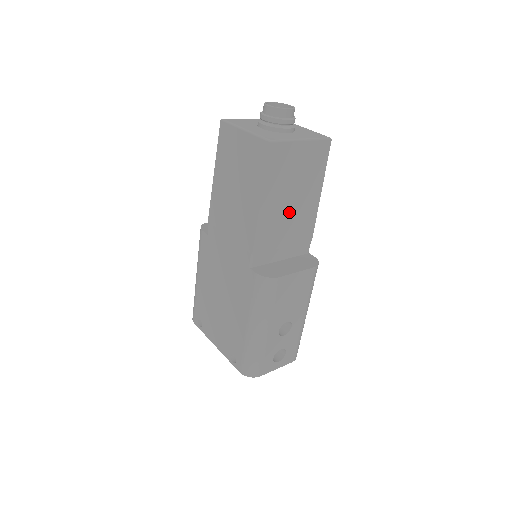
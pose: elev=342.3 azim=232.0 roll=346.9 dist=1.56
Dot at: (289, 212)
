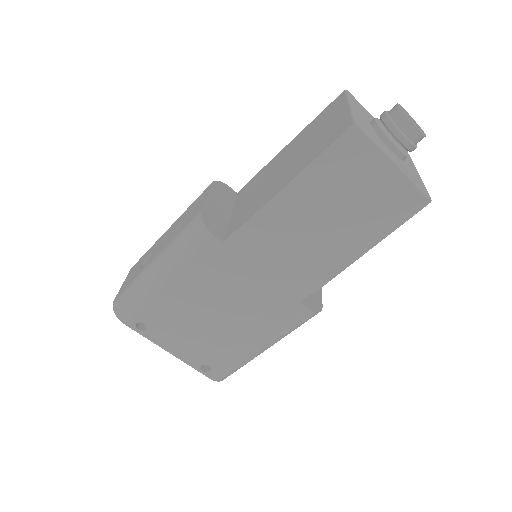
Dot at: occluded
